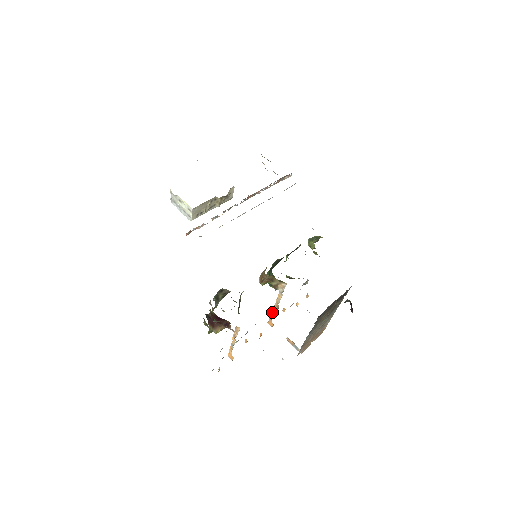
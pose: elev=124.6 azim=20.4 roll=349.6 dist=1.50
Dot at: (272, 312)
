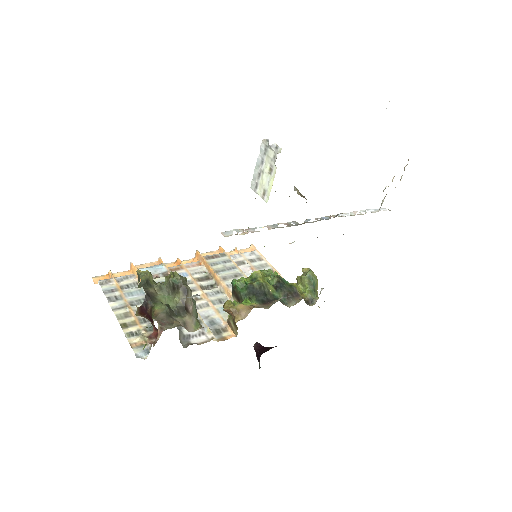
Dot at: (209, 267)
